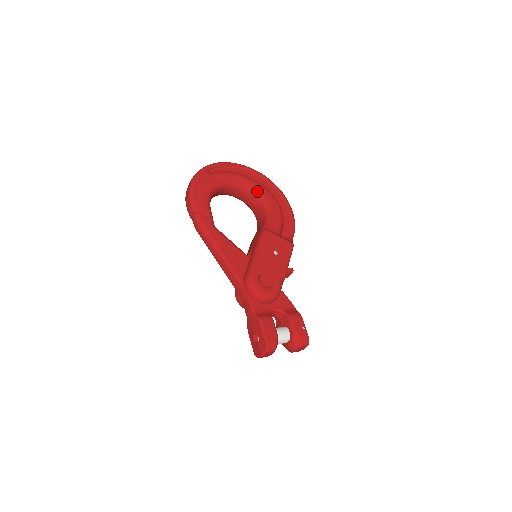
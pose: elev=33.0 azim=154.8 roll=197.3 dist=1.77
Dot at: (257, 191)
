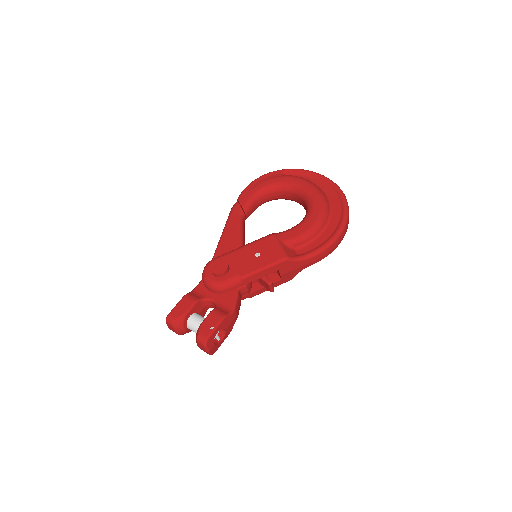
Dot at: (310, 202)
